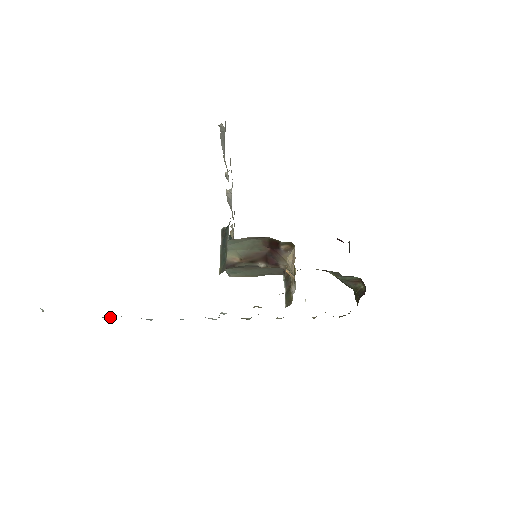
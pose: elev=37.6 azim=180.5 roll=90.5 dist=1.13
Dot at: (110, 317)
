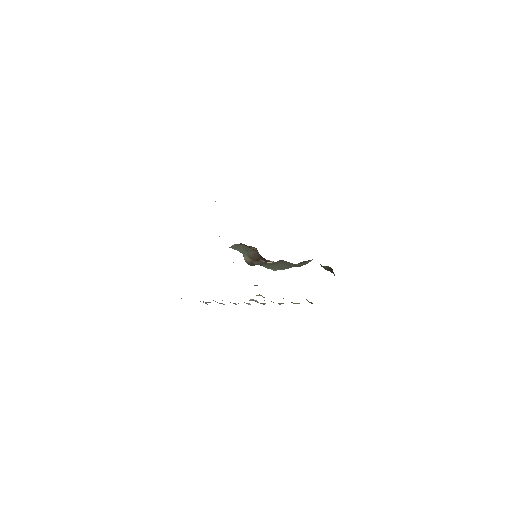
Dot at: (209, 302)
